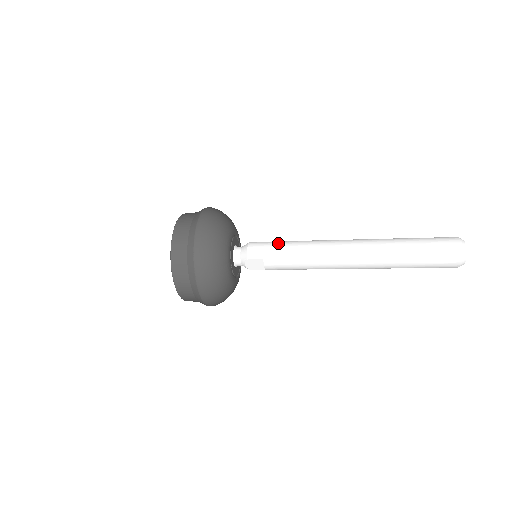
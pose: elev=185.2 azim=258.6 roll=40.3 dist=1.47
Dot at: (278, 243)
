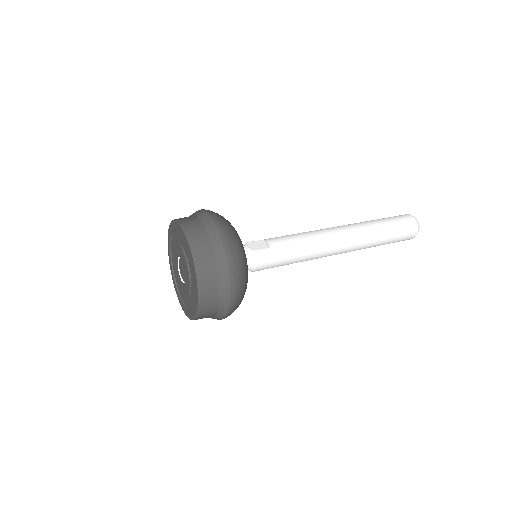
Dot at: (285, 257)
